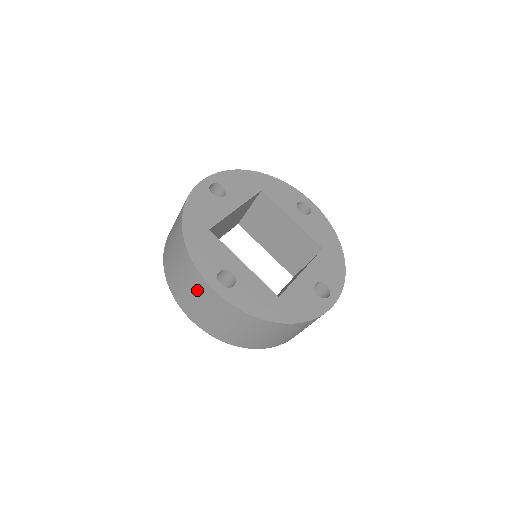
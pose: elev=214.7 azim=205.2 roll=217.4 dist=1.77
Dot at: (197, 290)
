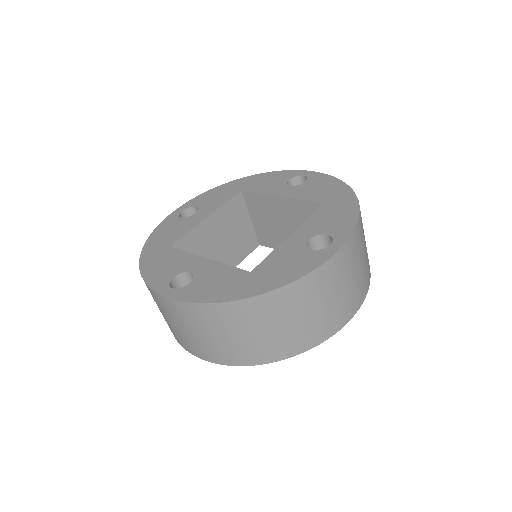
Dot at: (164, 310)
